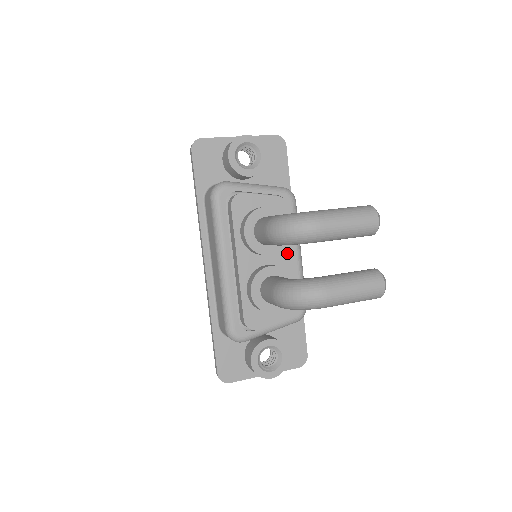
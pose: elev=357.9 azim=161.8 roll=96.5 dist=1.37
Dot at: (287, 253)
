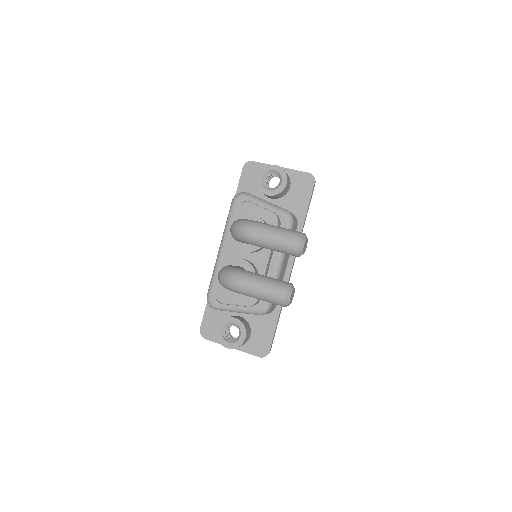
Dot at: (264, 257)
